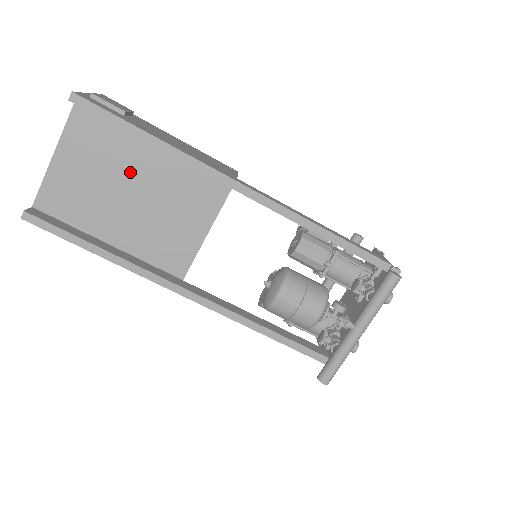
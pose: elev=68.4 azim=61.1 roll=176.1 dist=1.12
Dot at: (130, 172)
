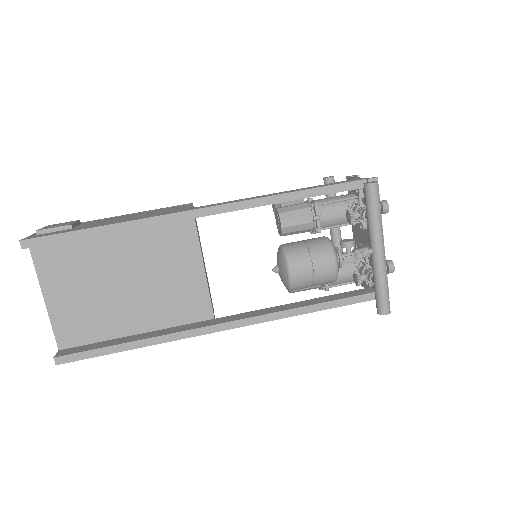
Dot at: (109, 267)
